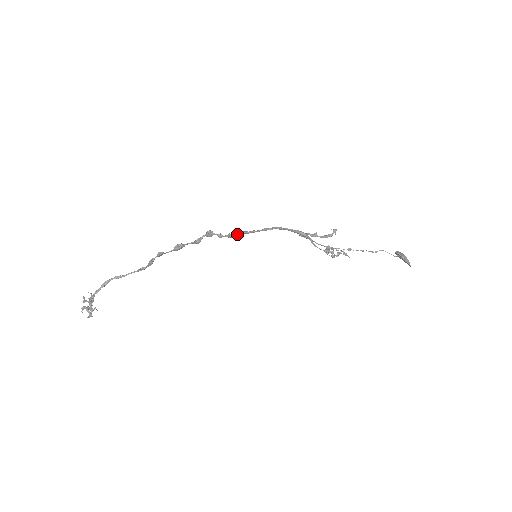
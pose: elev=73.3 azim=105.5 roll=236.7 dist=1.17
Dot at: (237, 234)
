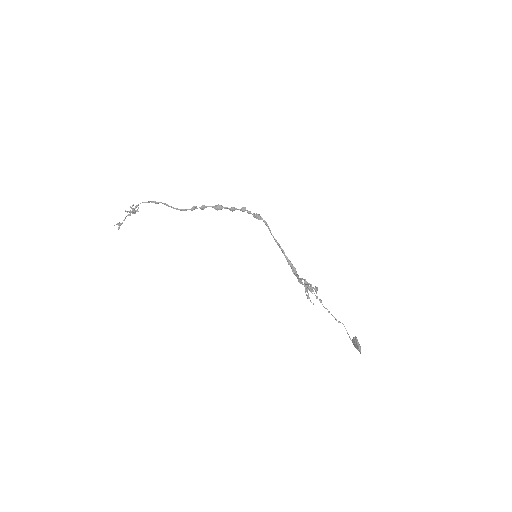
Dot at: (260, 216)
